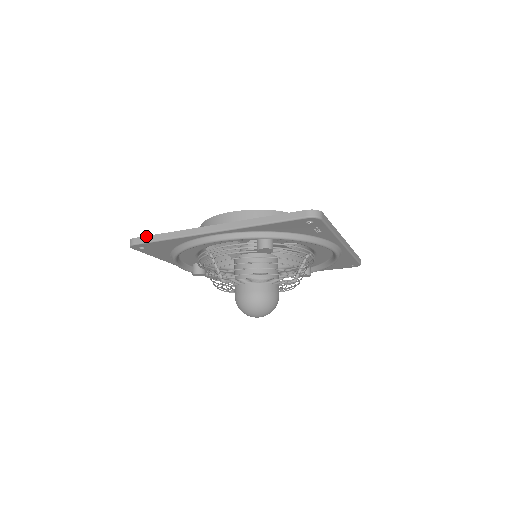
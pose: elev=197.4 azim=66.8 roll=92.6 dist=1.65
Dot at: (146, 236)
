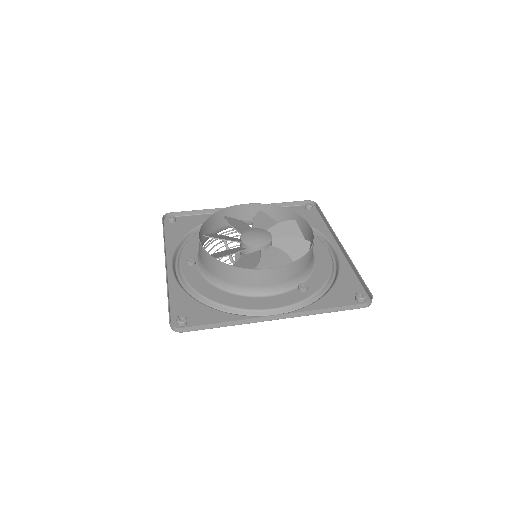
Dot at: (198, 326)
